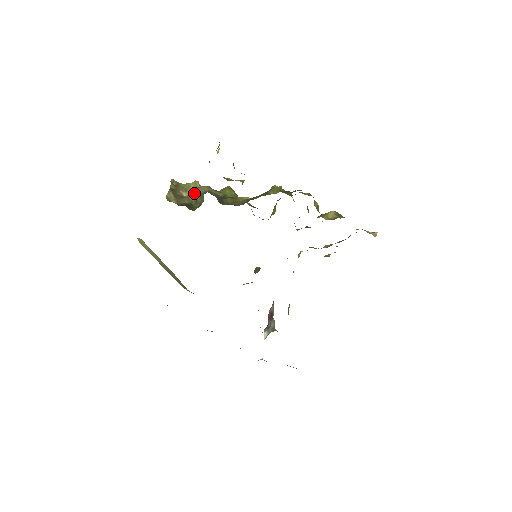
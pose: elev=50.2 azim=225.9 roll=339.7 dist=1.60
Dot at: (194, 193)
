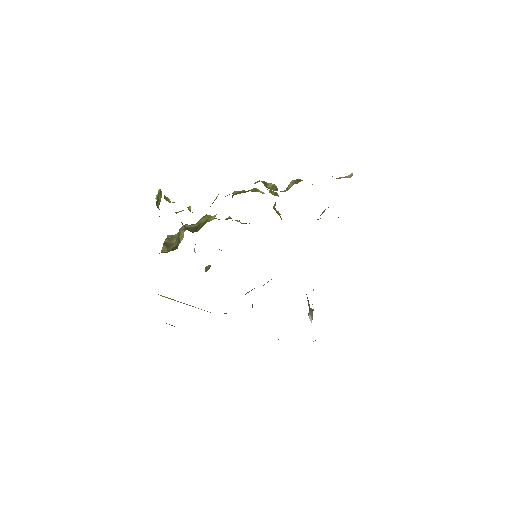
Dot at: (178, 236)
